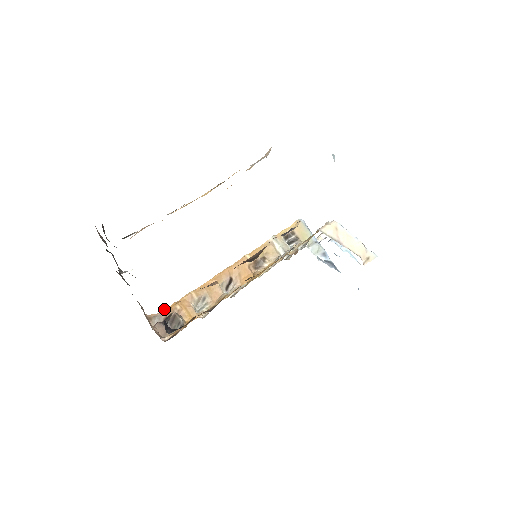
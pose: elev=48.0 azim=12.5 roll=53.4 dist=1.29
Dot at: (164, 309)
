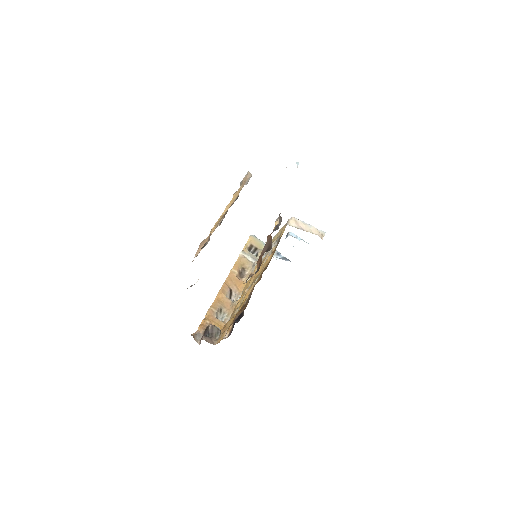
Dot at: (198, 327)
